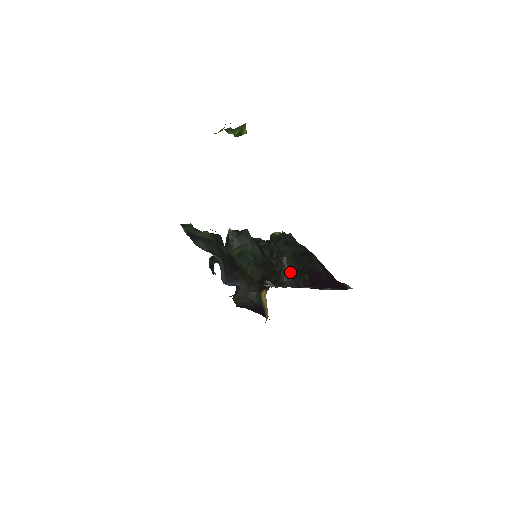
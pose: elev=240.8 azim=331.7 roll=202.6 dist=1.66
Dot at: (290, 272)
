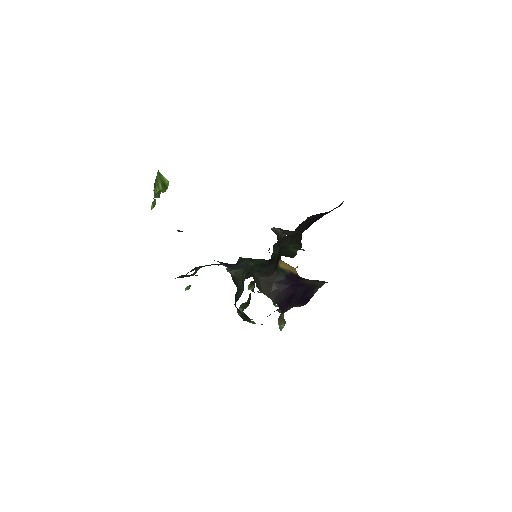
Dot at: (284, 230)
